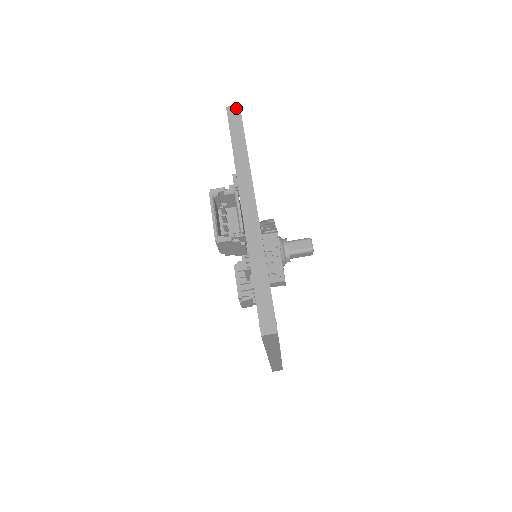
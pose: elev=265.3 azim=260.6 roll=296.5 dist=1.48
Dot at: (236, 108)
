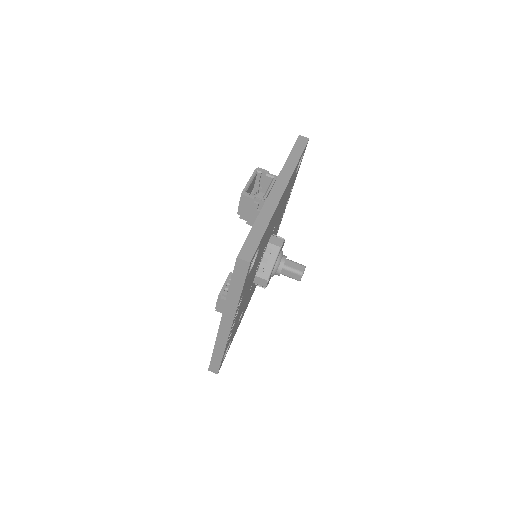
Dot at: (306, 139)
